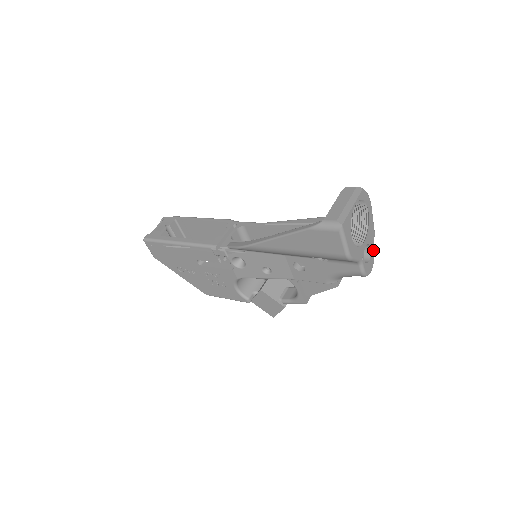
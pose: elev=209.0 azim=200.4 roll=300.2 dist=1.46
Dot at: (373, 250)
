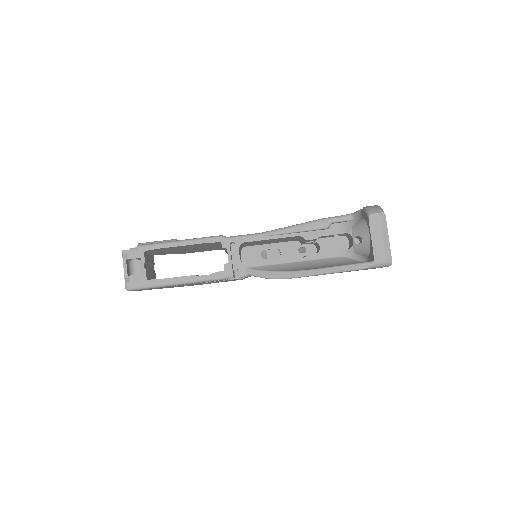
Dot at: occluded
